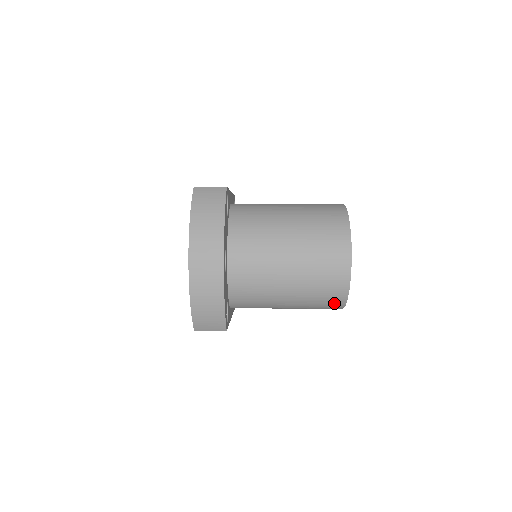
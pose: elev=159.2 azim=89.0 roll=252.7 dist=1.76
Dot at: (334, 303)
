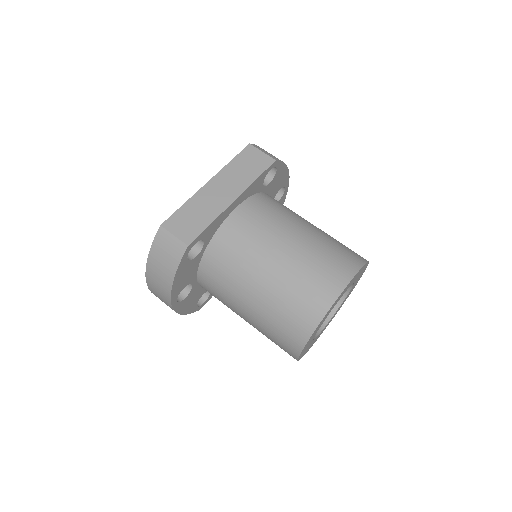
Dot at: occluded
